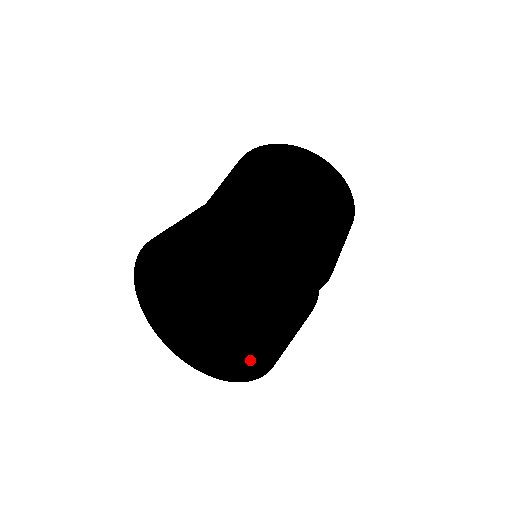
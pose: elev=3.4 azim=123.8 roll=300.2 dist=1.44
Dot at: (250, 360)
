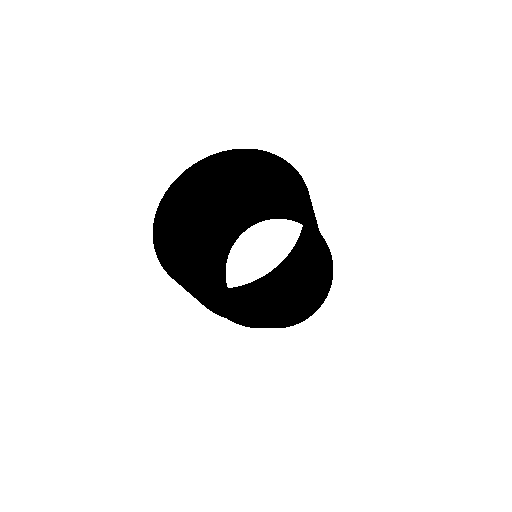
Dot at: occluded
